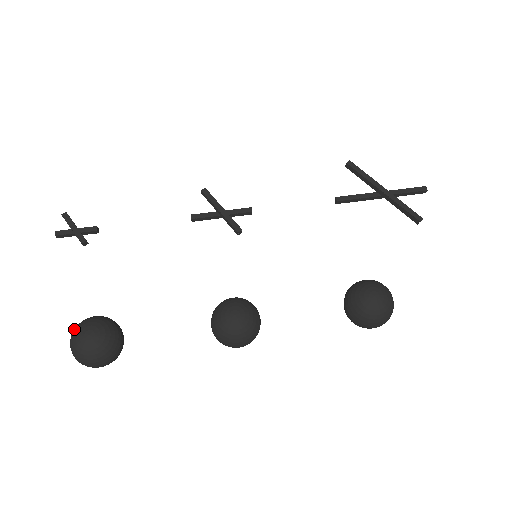
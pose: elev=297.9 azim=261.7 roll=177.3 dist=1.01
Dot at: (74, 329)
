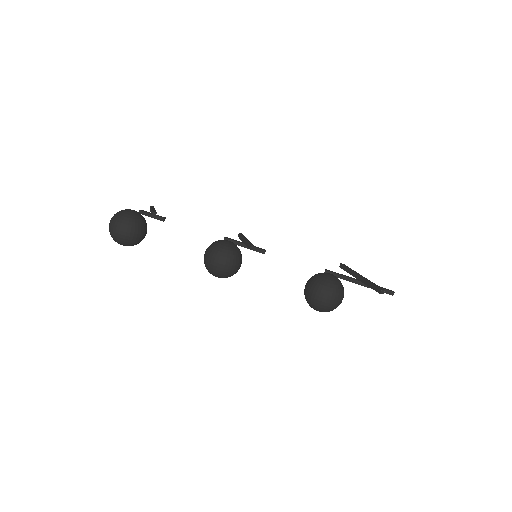
Dot at: occluded
